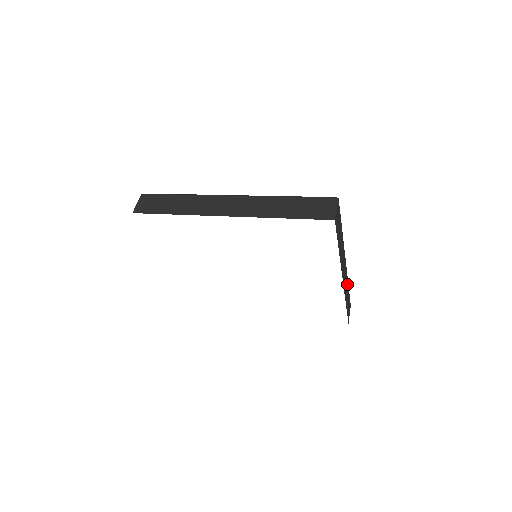
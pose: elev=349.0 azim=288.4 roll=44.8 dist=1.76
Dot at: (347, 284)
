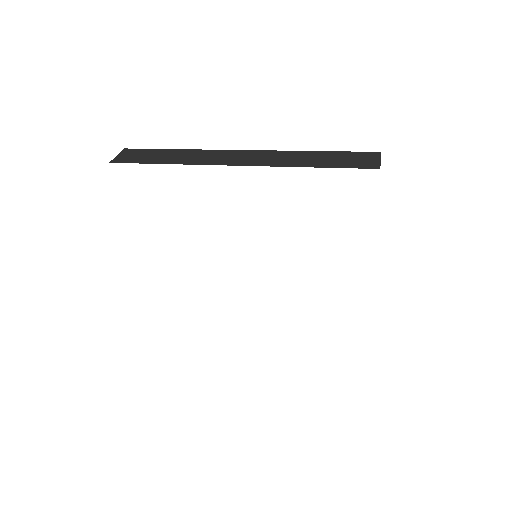
Dot at: occluded
